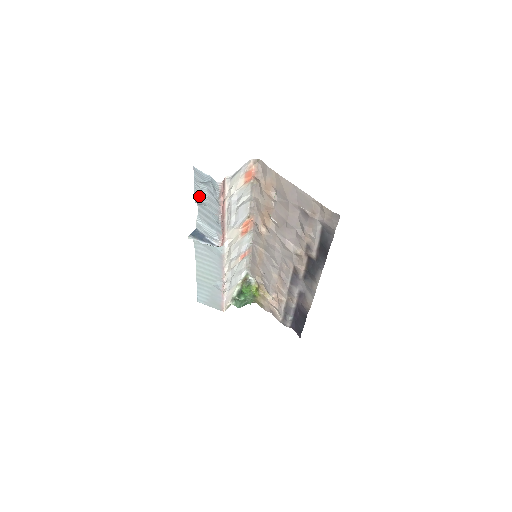
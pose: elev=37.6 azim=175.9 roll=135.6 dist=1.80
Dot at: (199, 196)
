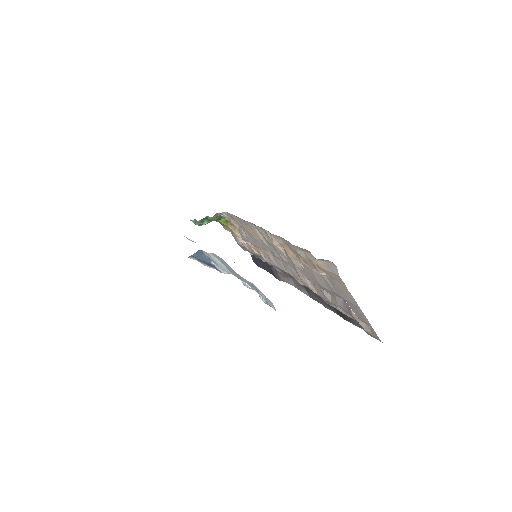
Dot at: (234, 275)
